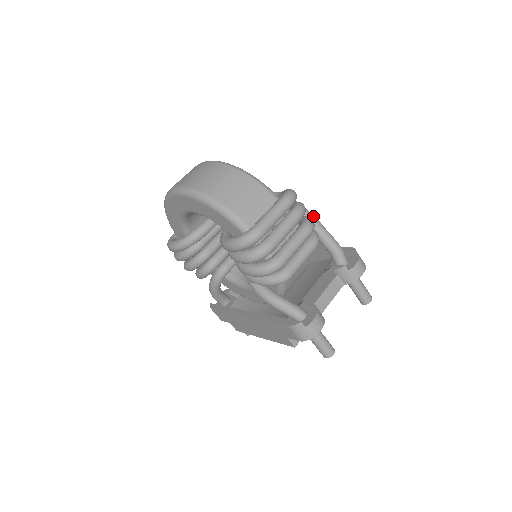
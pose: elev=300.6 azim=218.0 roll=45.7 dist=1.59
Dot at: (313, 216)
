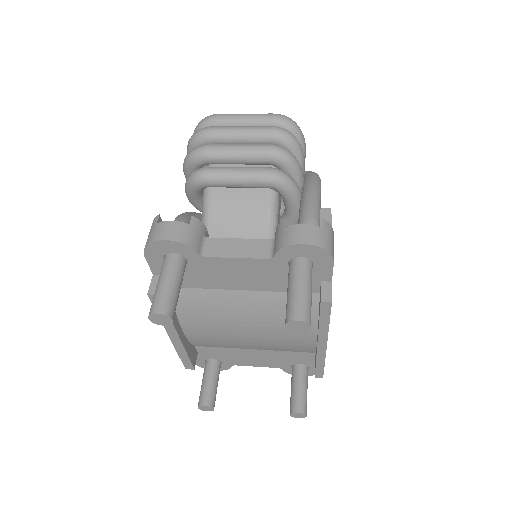
Dot at: (318, 185)
